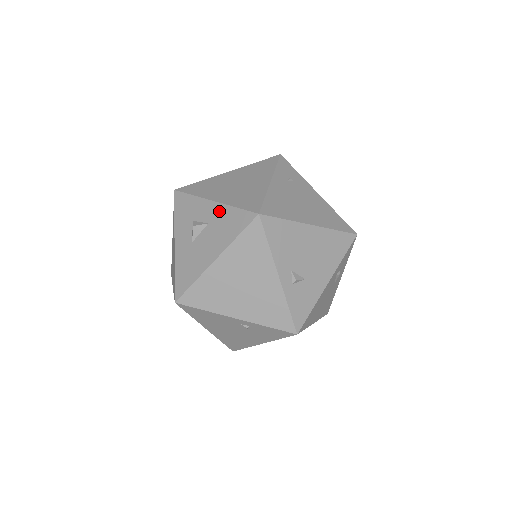
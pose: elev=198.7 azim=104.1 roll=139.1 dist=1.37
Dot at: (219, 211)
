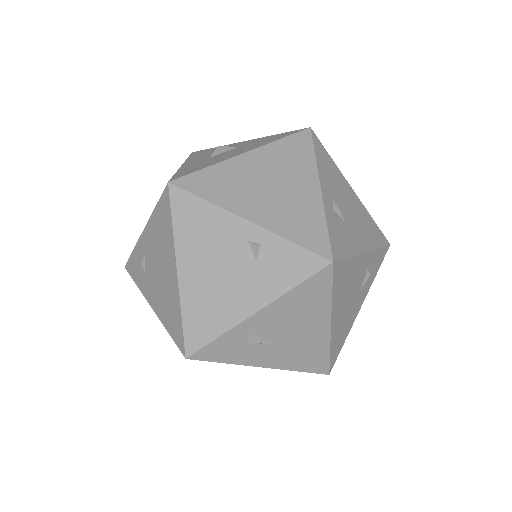
Dot at: (254, 140)
